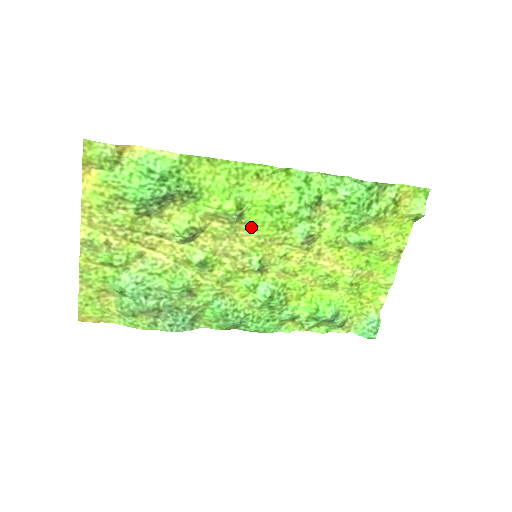
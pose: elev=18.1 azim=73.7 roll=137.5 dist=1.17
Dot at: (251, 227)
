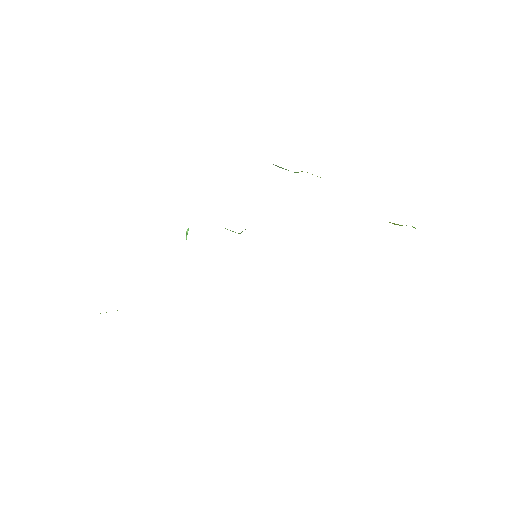
Dot at: occluded
